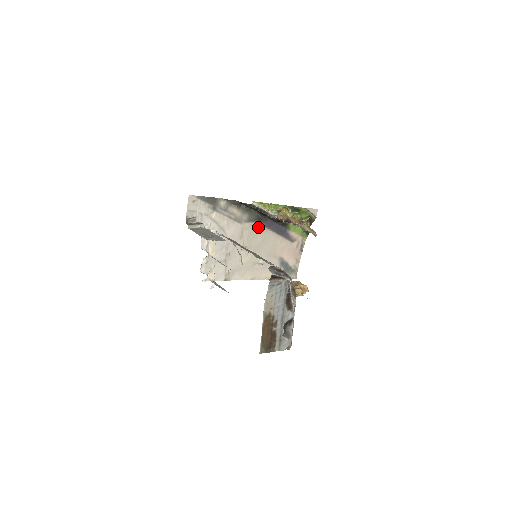
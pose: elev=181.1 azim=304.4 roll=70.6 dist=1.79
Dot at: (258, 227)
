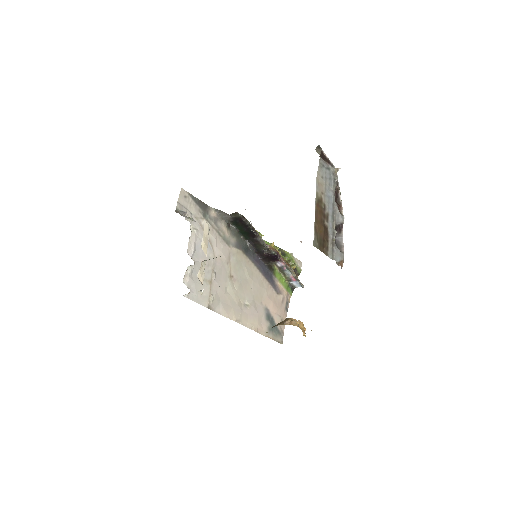
Dot at: (245, 259)
